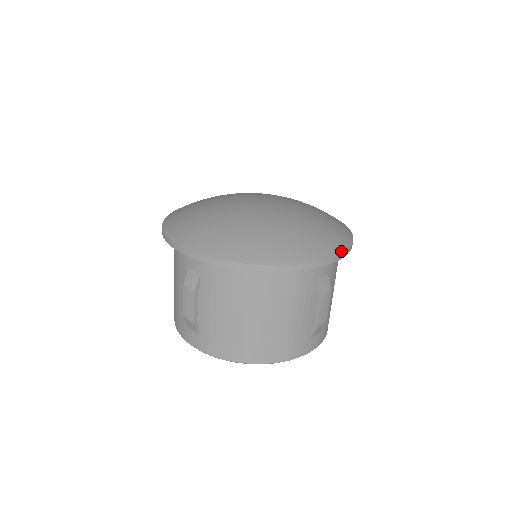
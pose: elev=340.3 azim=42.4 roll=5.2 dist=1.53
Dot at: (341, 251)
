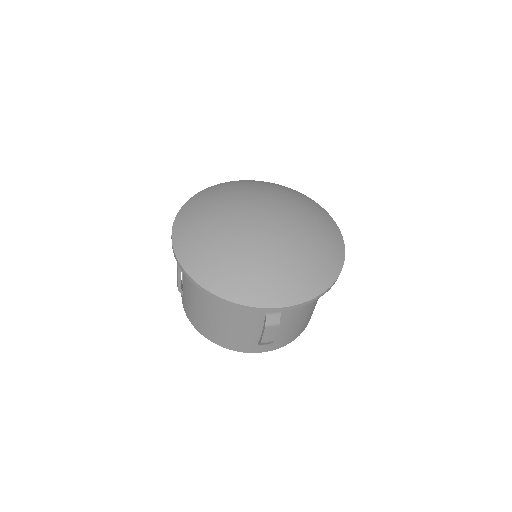
Dot at: (289, 304)
